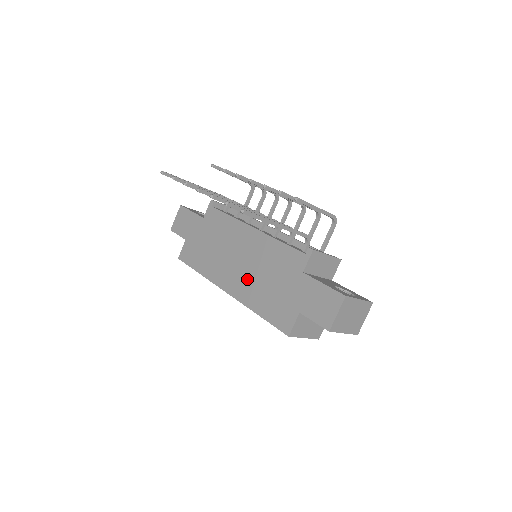
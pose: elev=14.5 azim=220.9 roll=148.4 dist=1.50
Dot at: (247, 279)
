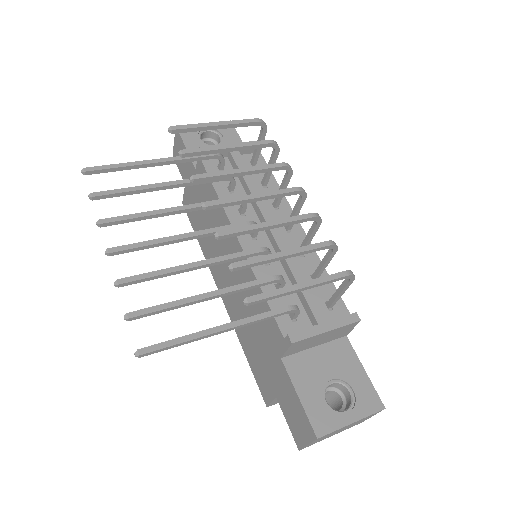
Dot at: (234, 301)
